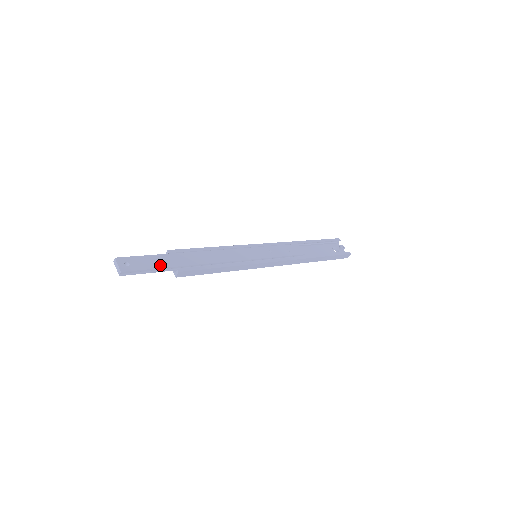
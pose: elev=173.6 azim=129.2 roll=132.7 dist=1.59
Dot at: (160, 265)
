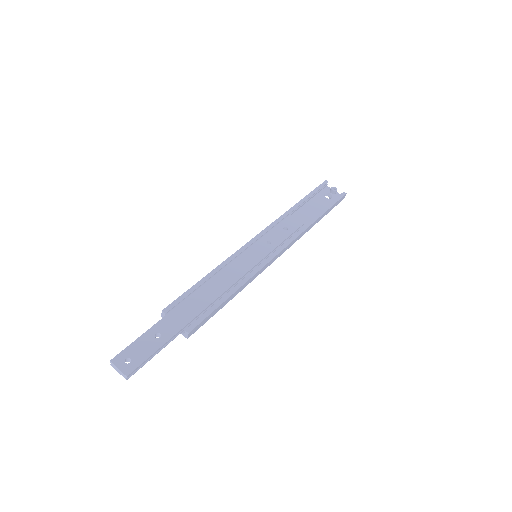
Dot at: (164, 338)
